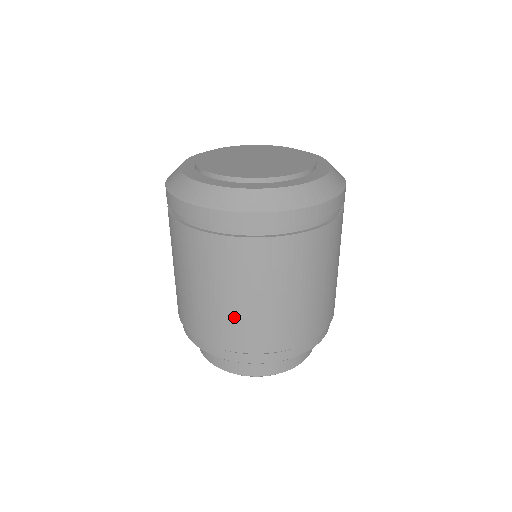
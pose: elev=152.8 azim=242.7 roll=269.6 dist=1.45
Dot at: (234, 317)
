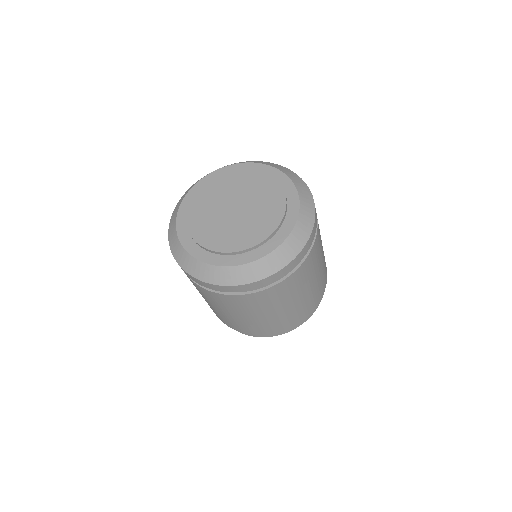
Dot at: occluded
